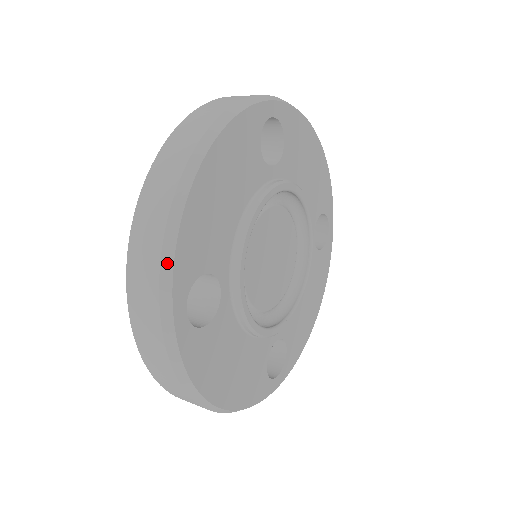
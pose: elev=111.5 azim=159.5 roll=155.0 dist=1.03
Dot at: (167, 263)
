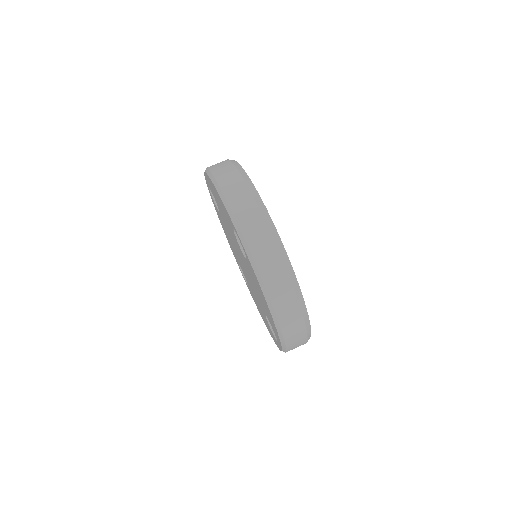
Dot at: (257, 196)
